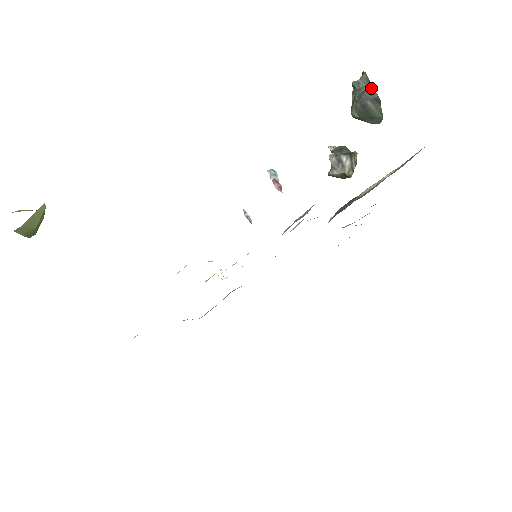
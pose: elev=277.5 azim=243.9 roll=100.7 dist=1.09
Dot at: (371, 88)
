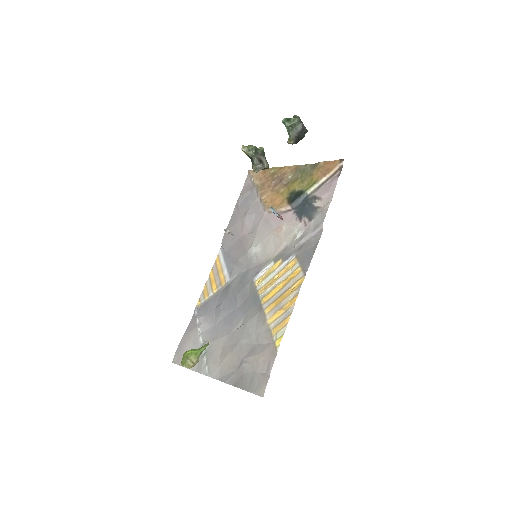
Dot at: (303, 126)
